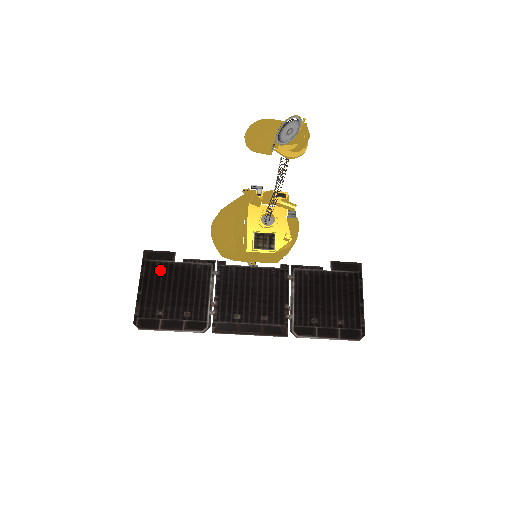
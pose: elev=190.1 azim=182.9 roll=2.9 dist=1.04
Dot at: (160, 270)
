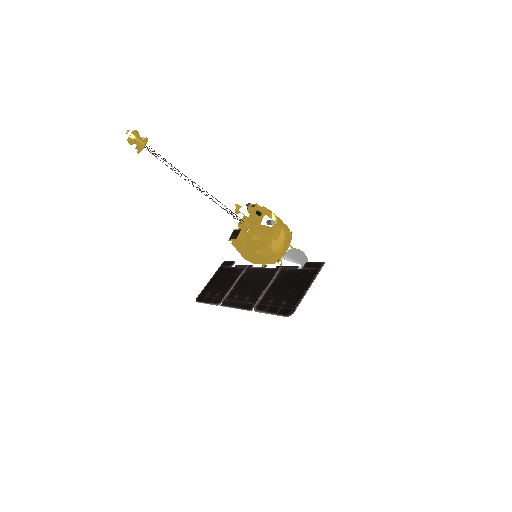
Dot at: (223, 271)
